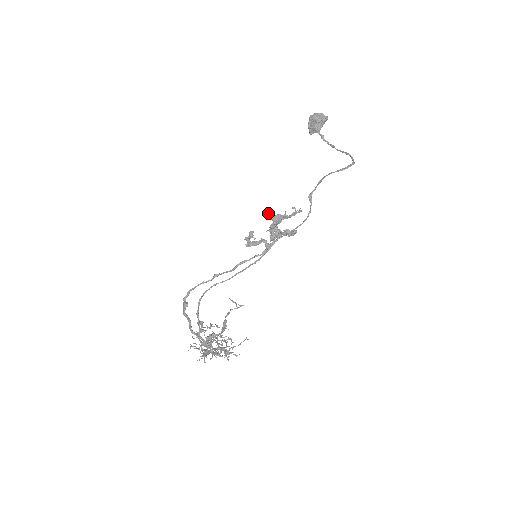
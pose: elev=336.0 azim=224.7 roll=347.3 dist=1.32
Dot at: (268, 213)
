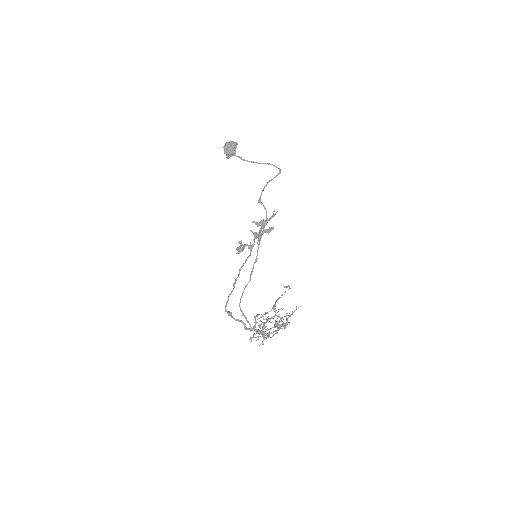
Dot at: (256, 222)
